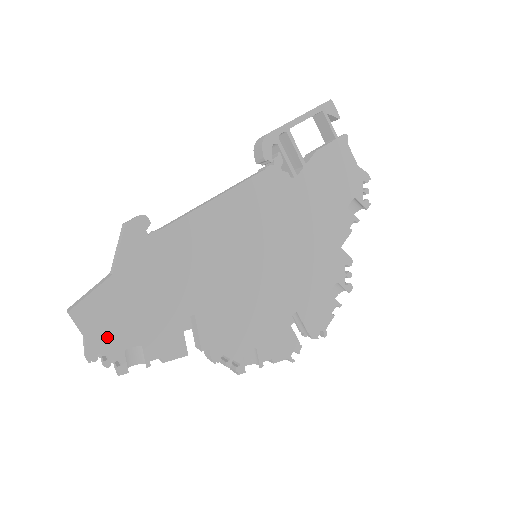
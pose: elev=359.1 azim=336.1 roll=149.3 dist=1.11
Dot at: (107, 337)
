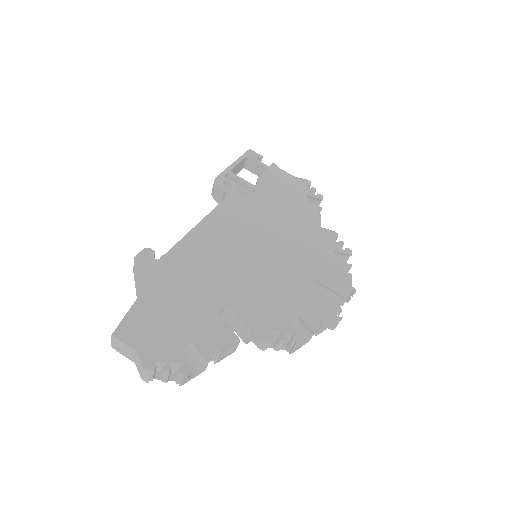
Dot at: (157, 345)
